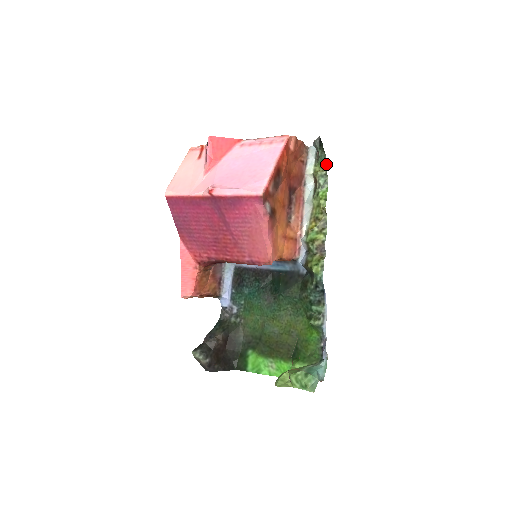
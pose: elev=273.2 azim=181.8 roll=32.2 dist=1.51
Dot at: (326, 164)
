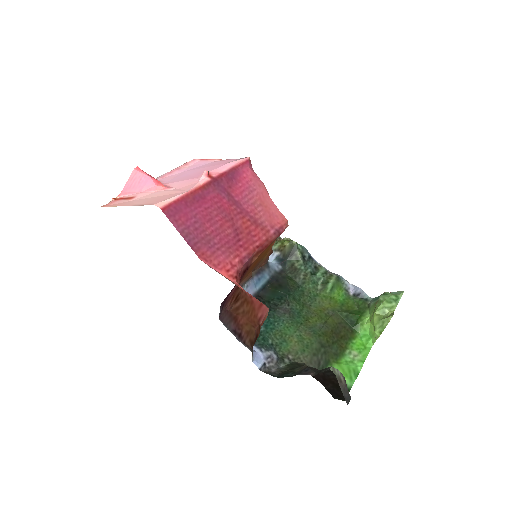
Dot at: occluded
